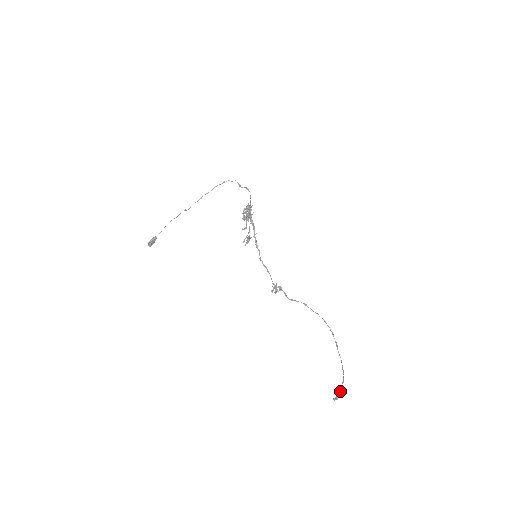
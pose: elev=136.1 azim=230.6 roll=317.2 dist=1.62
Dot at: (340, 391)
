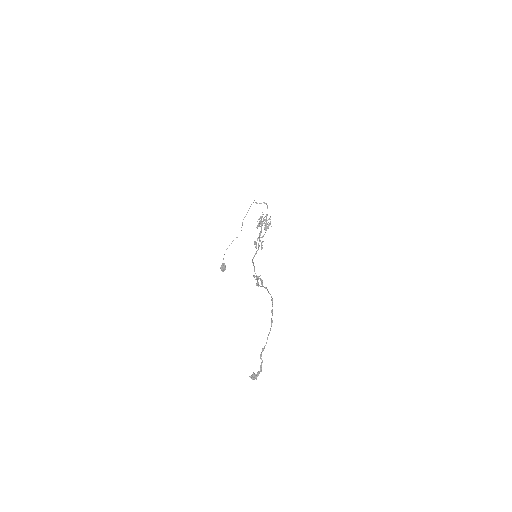
Dot at: (261, 371)
